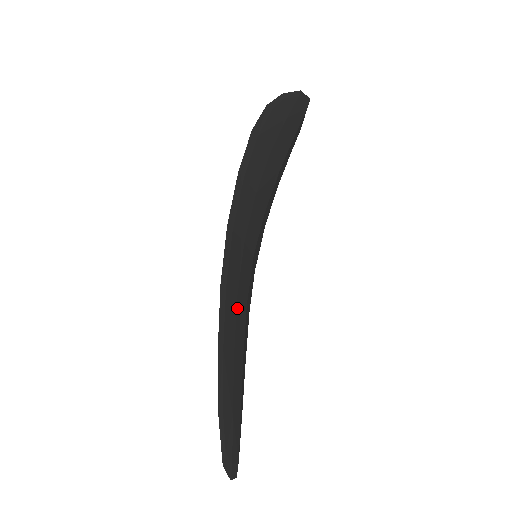
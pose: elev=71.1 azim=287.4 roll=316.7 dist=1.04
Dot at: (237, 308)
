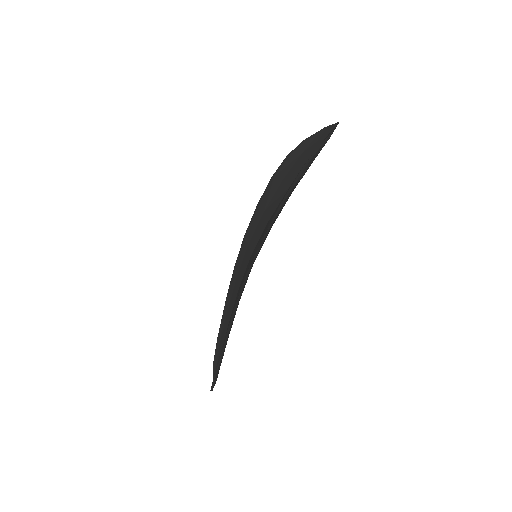
Dot at: occluded
